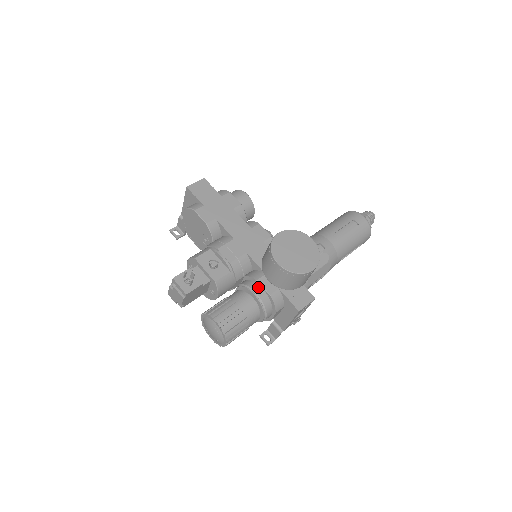
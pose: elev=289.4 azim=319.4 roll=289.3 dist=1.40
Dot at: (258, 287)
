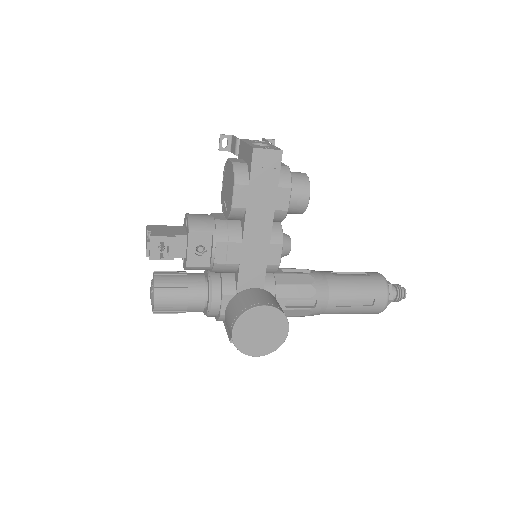
Dot at: (218, 299)
